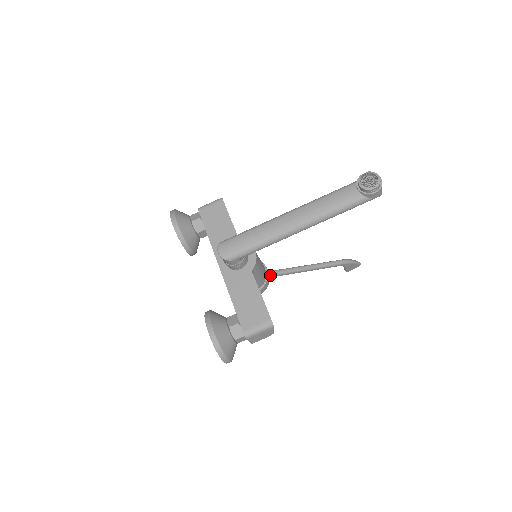
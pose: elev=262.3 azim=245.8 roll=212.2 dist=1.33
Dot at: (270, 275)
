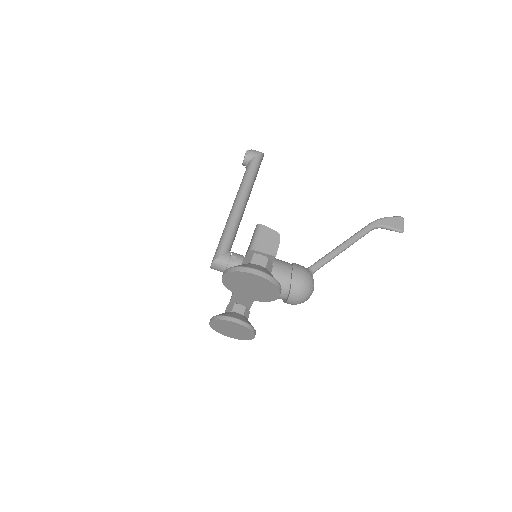
Dot at: occluded
